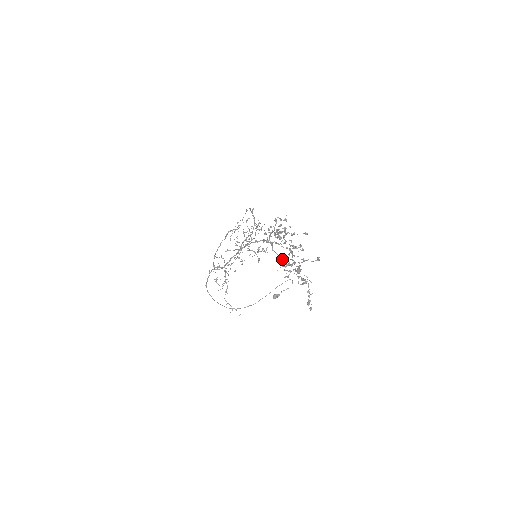
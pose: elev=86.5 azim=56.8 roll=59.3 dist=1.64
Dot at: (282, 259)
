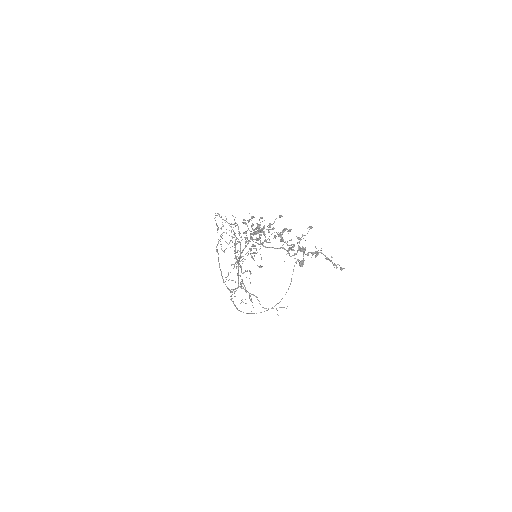
Dot at: (280, 248)
